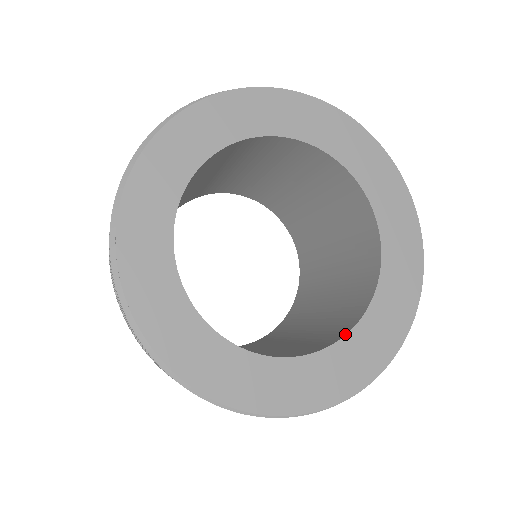
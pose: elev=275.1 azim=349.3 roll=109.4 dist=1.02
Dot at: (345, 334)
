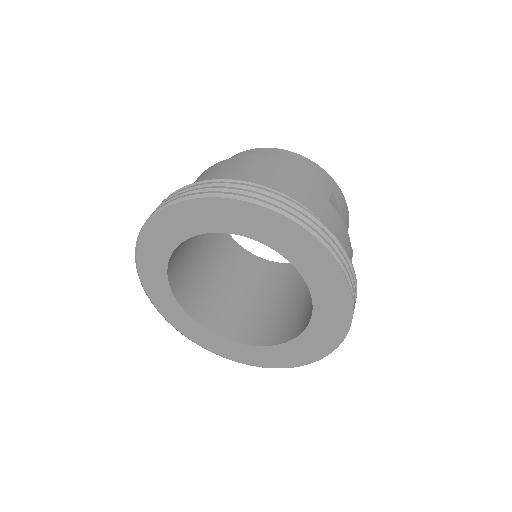
Dot at: (289, 340)
